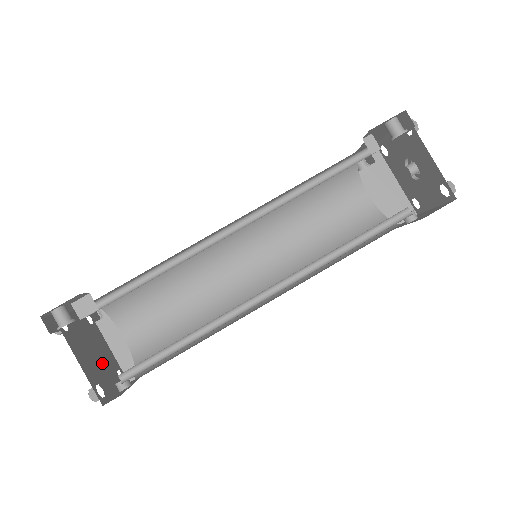
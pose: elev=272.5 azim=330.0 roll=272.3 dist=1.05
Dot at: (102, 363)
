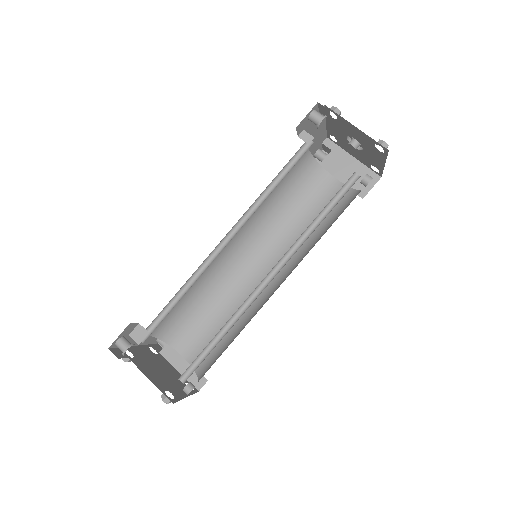
Dot at: (169, 378)
